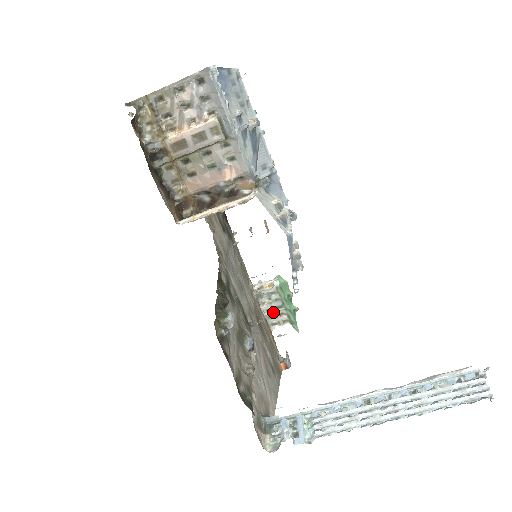
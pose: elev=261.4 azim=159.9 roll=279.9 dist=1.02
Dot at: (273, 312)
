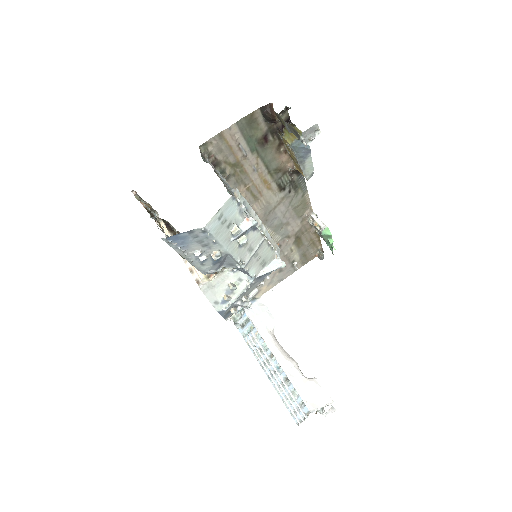
Dot at: occluded
